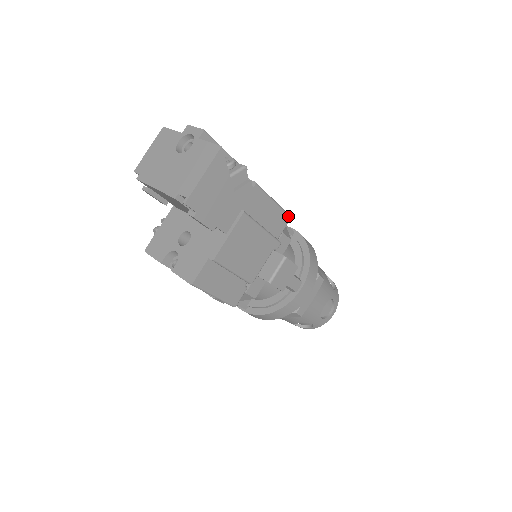
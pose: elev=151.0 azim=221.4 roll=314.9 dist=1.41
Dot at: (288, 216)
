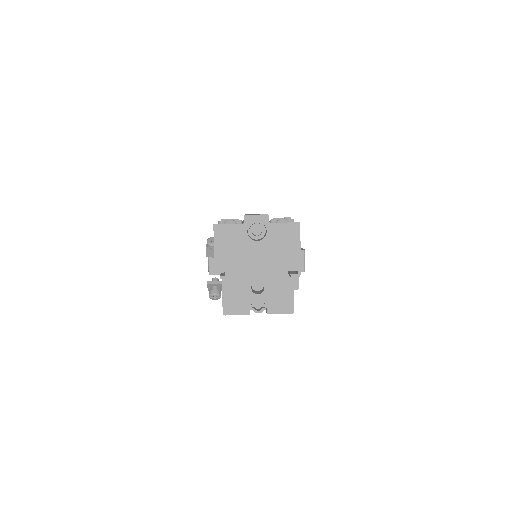
Dot at: occluded
